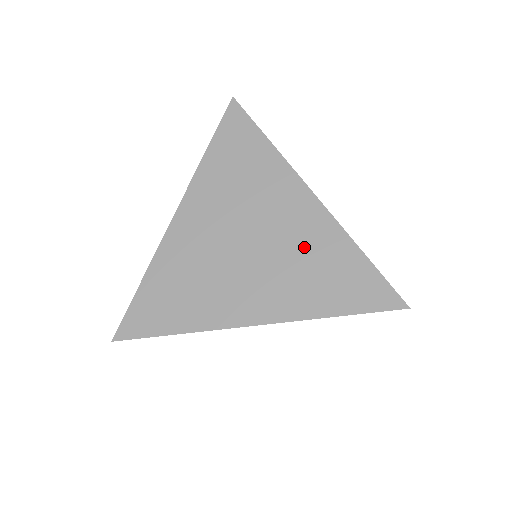
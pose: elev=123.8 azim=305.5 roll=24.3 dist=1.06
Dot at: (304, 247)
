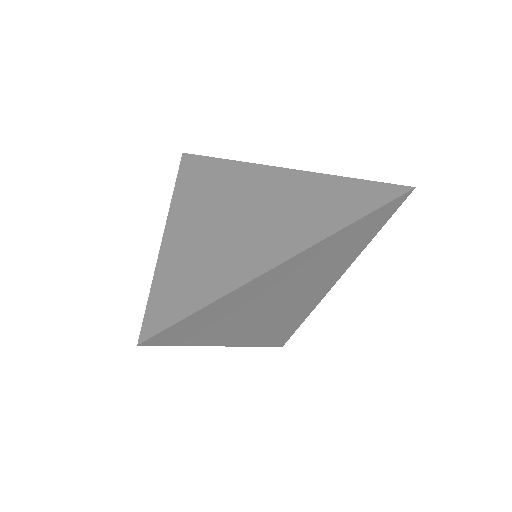
Dot at: (298, 195)
